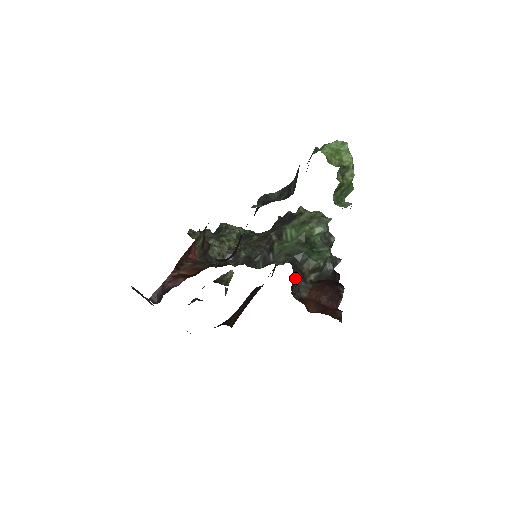
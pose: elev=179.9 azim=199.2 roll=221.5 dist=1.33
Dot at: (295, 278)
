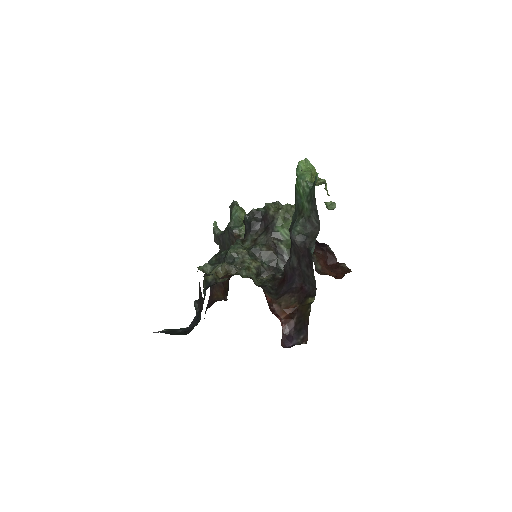
Dot at: occluded
